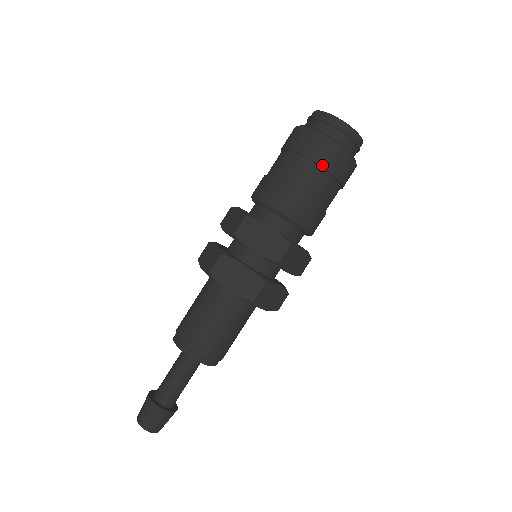
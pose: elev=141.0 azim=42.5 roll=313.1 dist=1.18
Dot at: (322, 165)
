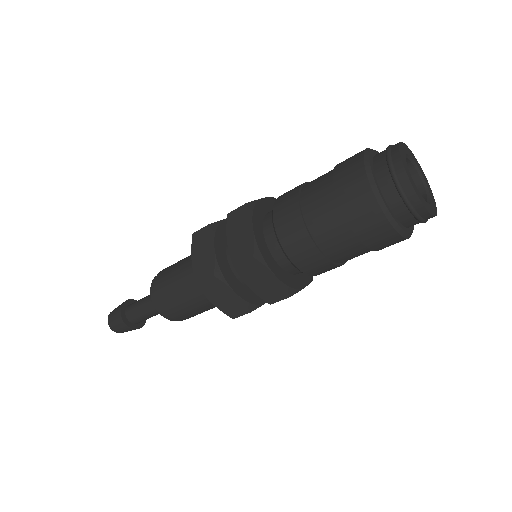
Dot at: (366, 243)
